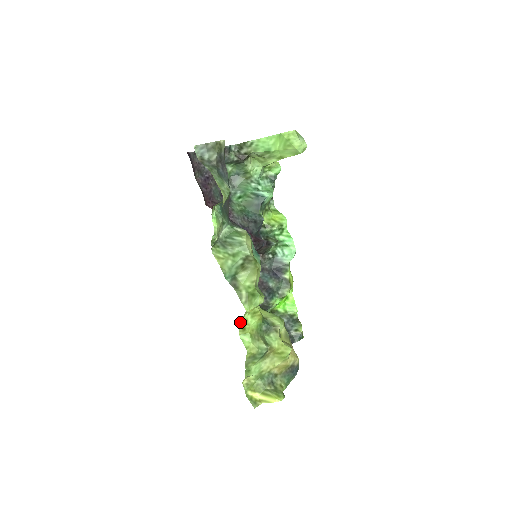
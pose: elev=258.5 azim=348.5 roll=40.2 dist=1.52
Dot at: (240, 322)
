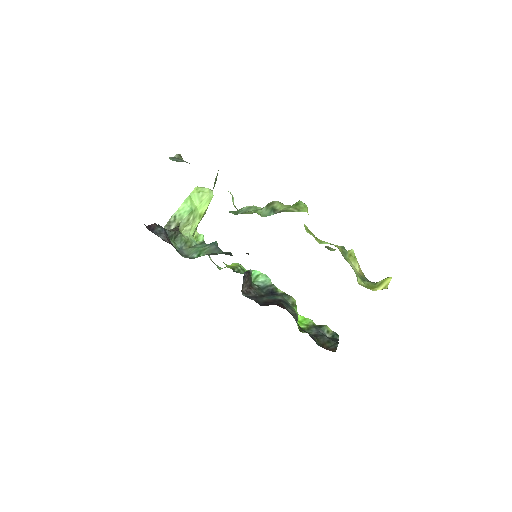
Dot at: occluded
